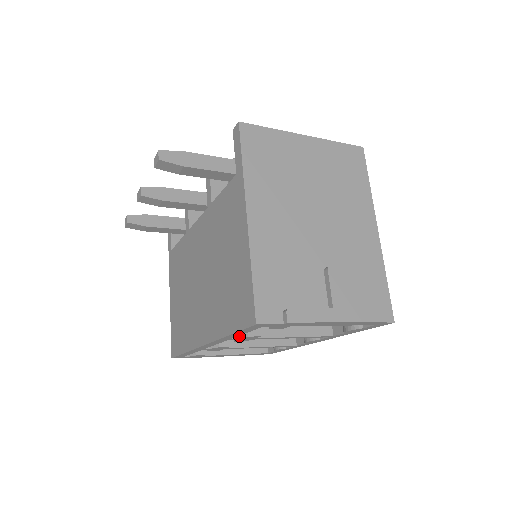
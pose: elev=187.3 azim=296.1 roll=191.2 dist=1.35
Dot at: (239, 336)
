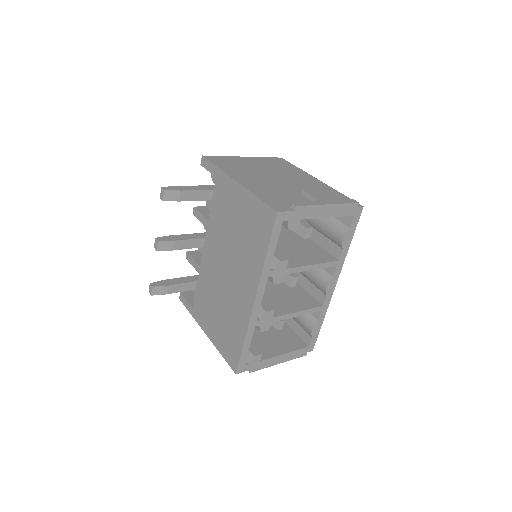
Dot at: (274, 268)
